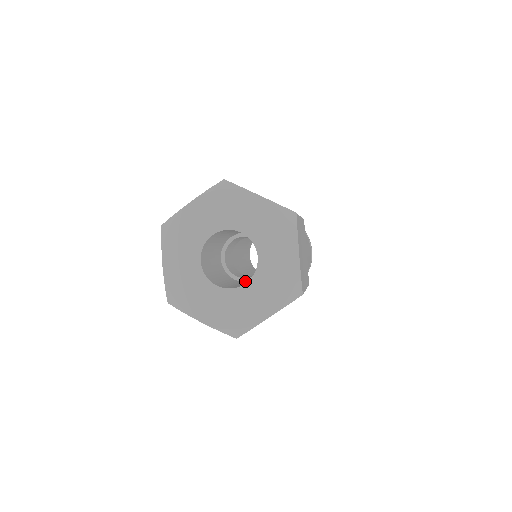
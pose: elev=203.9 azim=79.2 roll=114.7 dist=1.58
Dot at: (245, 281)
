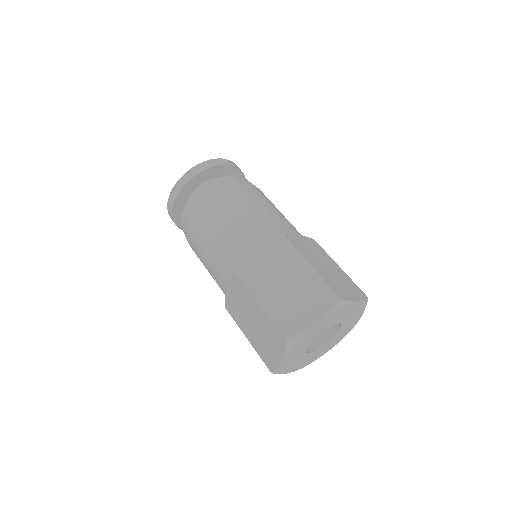
Dot at: occluded
